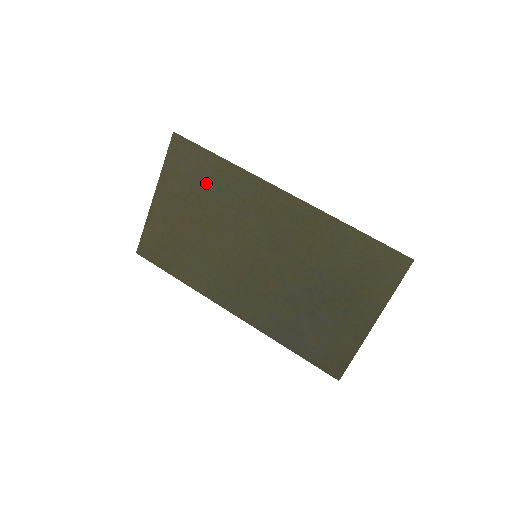
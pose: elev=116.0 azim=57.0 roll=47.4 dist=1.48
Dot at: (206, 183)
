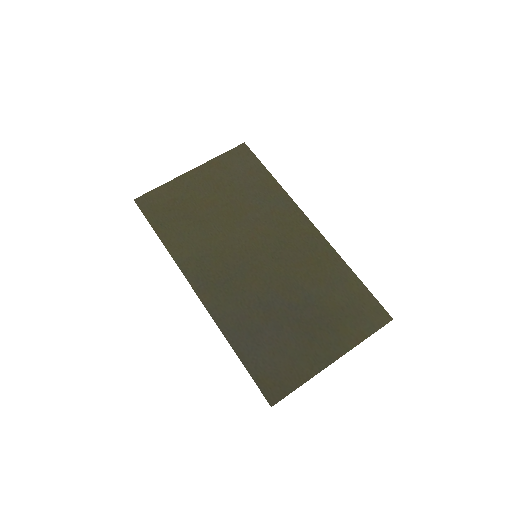
Dot at: (248, 185)
